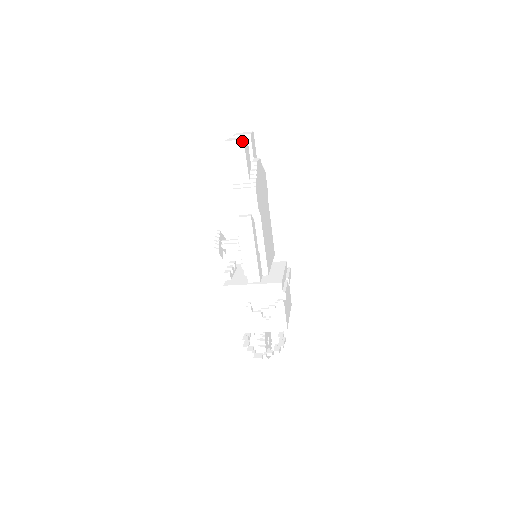
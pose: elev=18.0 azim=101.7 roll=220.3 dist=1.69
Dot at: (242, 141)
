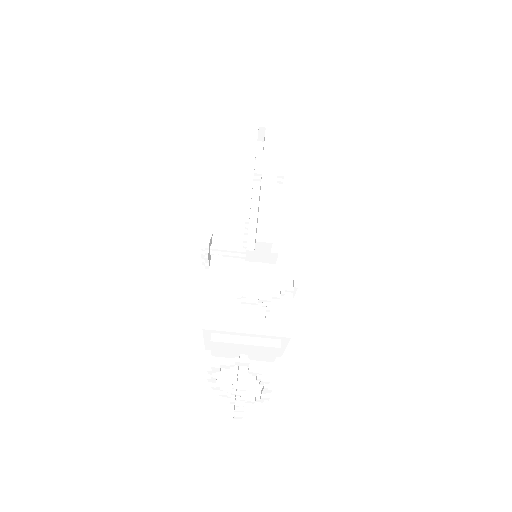
Dot at: (278, 120)
